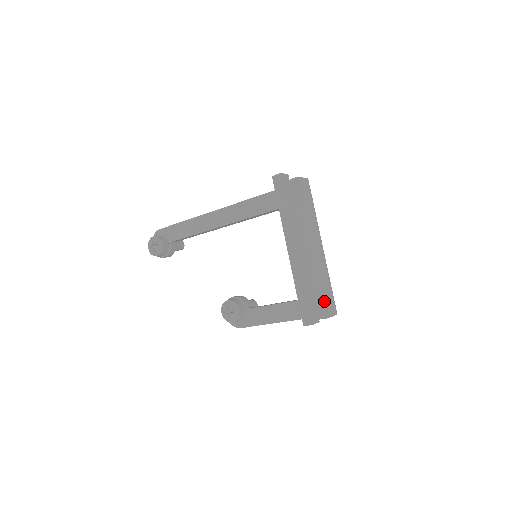
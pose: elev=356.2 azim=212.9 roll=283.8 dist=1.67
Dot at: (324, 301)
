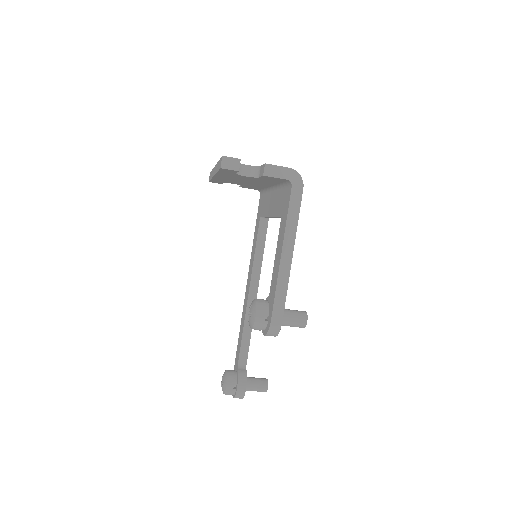
Dot at: (261, 166)
